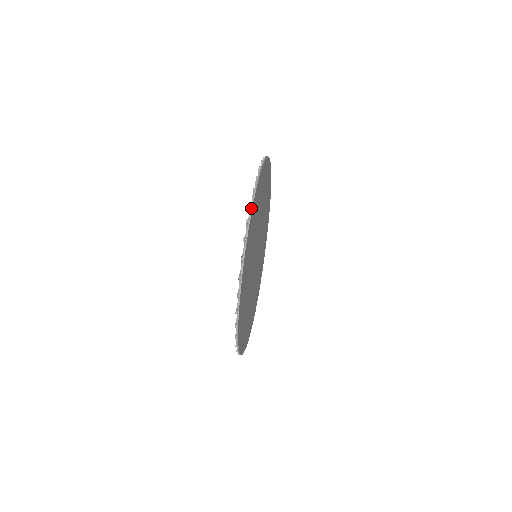
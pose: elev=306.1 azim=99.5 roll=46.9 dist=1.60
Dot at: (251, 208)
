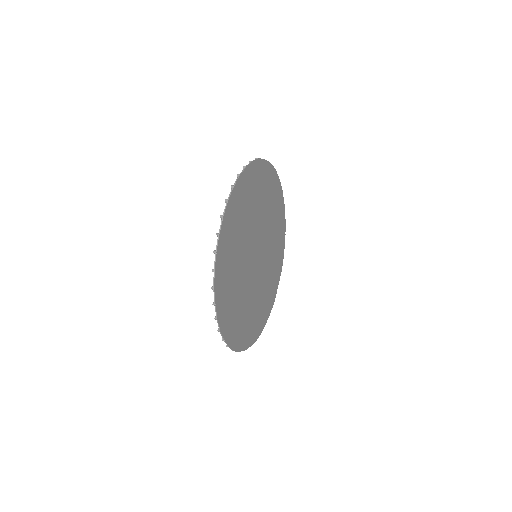
Dot at: (244, 169)
